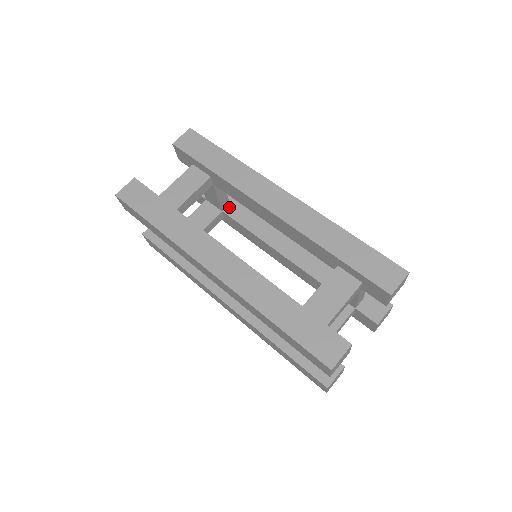
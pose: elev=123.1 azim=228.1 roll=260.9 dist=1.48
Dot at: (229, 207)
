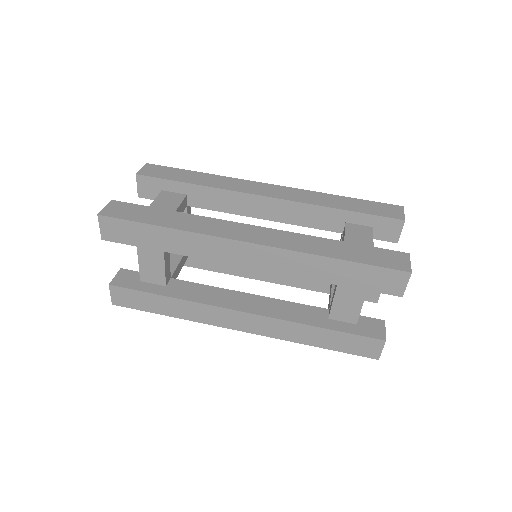
Dot at: occluded
